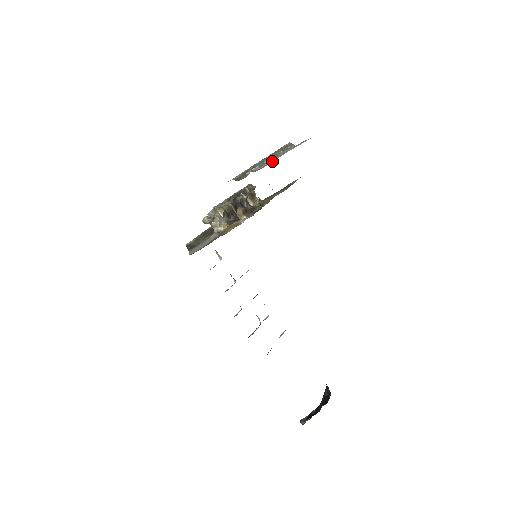
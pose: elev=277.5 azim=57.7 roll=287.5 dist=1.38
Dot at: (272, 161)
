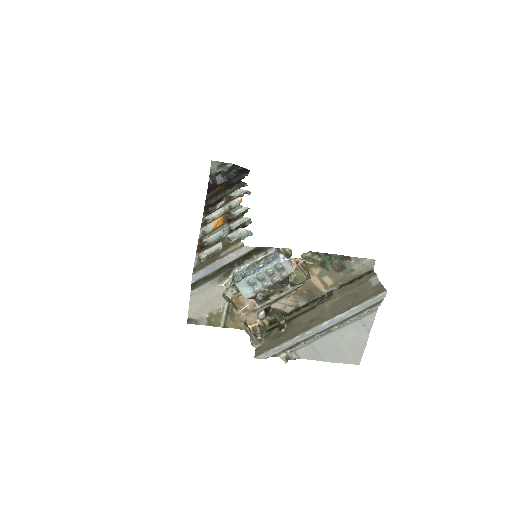
Dot at: (315, 356)
